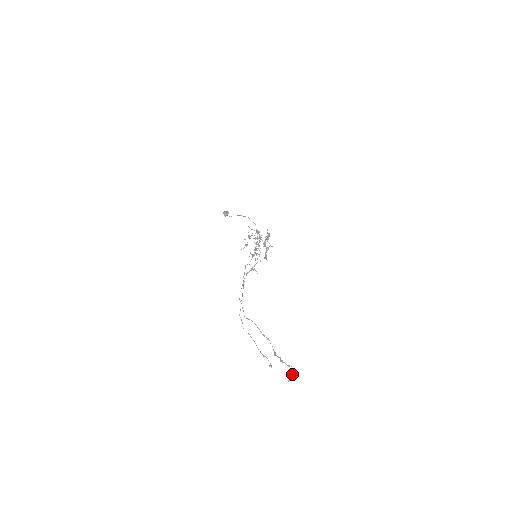
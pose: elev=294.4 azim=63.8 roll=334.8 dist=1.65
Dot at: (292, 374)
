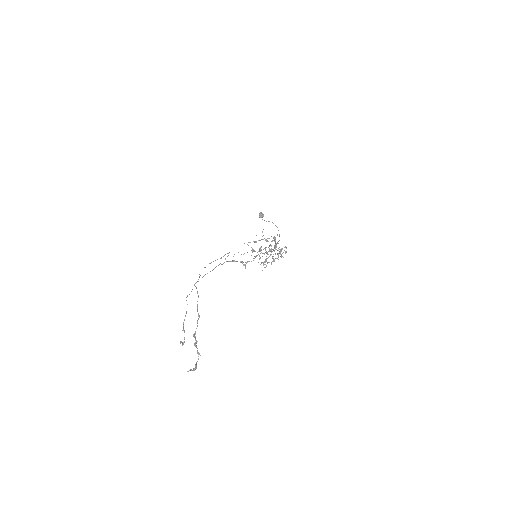
Dot at: occluded
